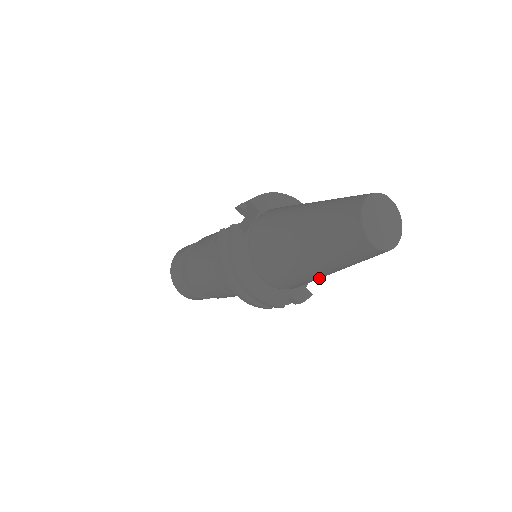
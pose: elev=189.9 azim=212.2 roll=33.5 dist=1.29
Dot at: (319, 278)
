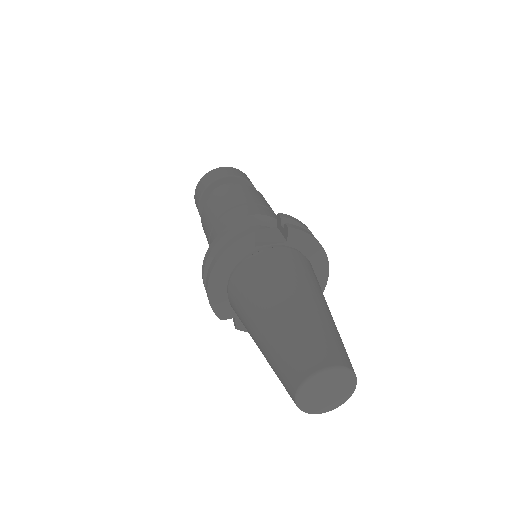
Dot at: occluded
